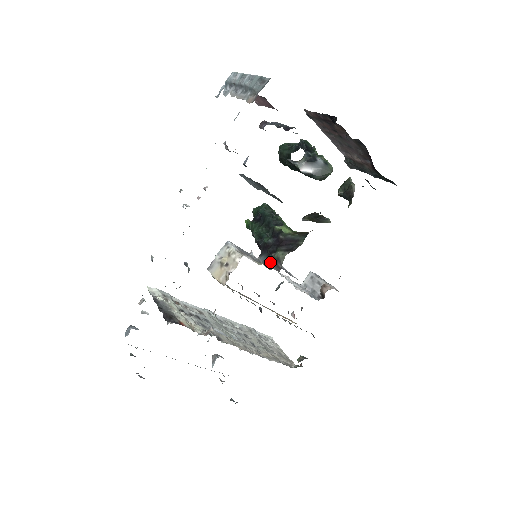
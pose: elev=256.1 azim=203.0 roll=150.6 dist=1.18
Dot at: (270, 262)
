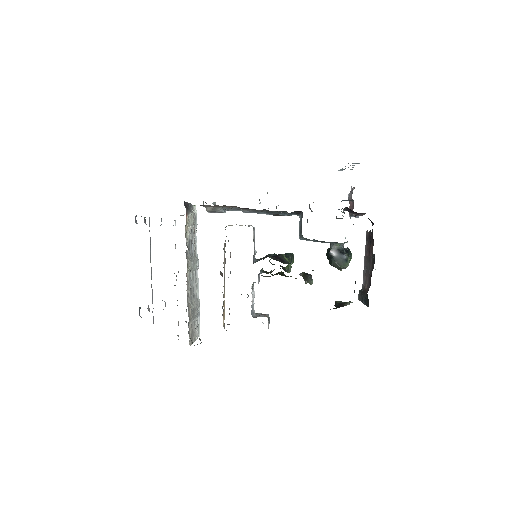
Dot at: occluded
